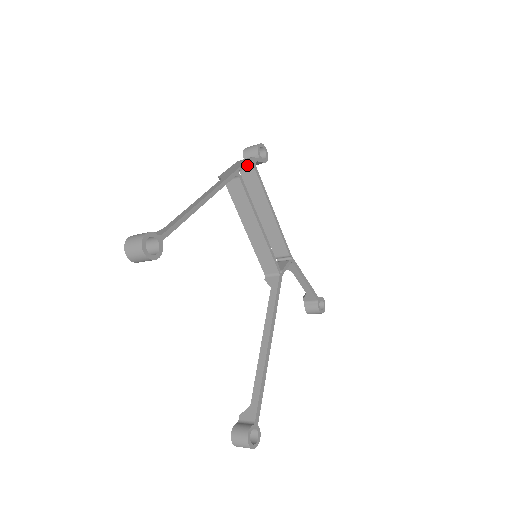
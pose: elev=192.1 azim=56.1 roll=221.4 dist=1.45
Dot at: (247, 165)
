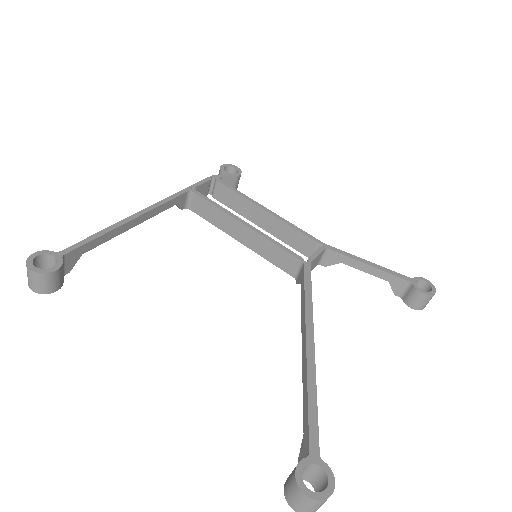
Dot at: (205, 182)
